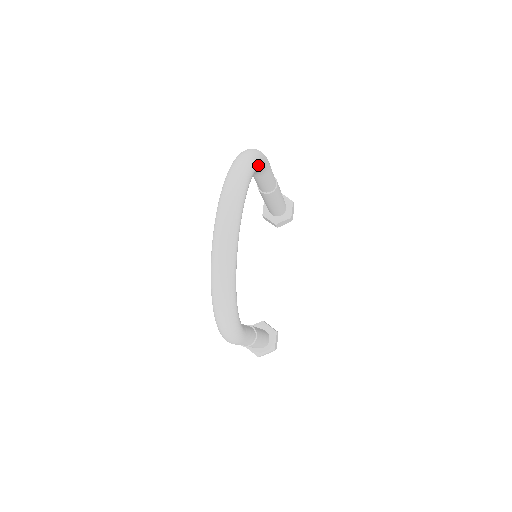
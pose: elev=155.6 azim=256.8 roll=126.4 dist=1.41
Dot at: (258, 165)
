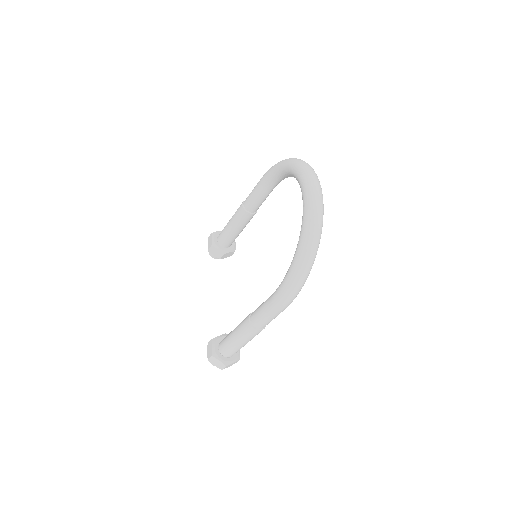
Dot at: occluded
